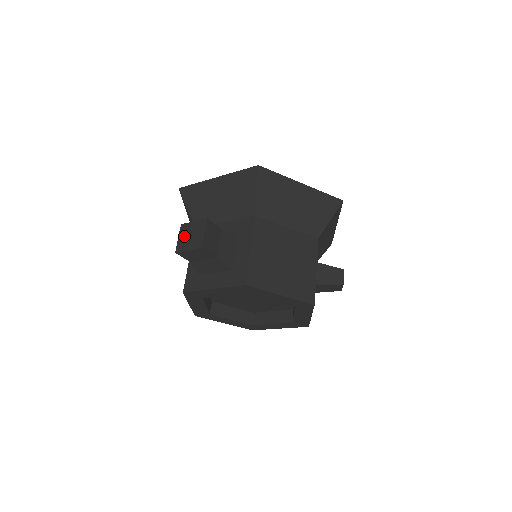
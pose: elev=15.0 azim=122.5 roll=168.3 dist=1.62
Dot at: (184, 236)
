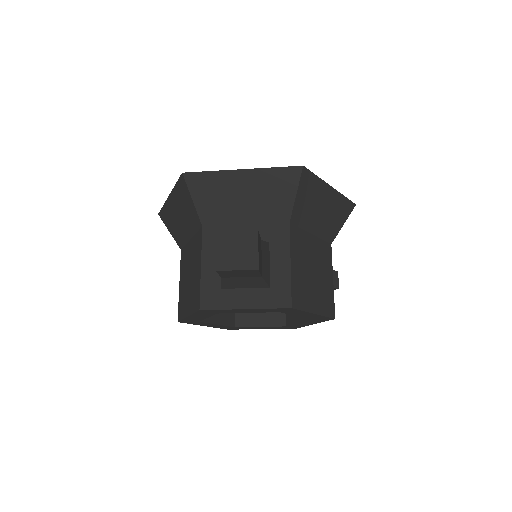
Dot at: (226, 250)
